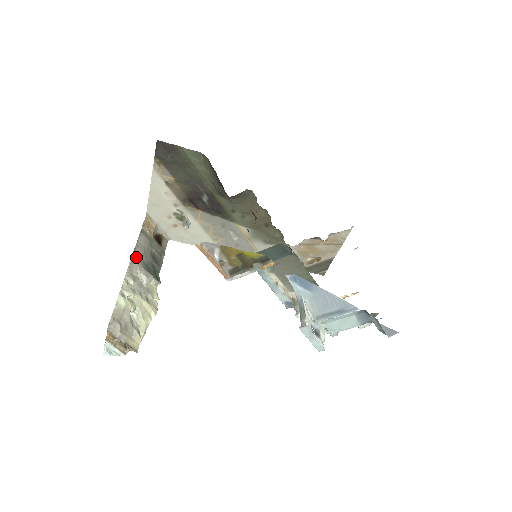
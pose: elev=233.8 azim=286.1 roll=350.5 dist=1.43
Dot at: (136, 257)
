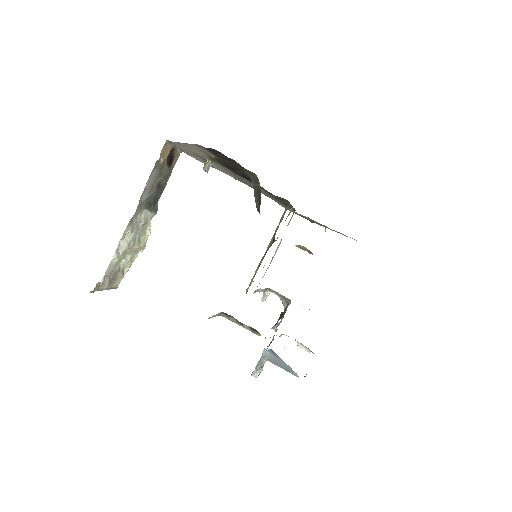
Dot at: (141, 204)
